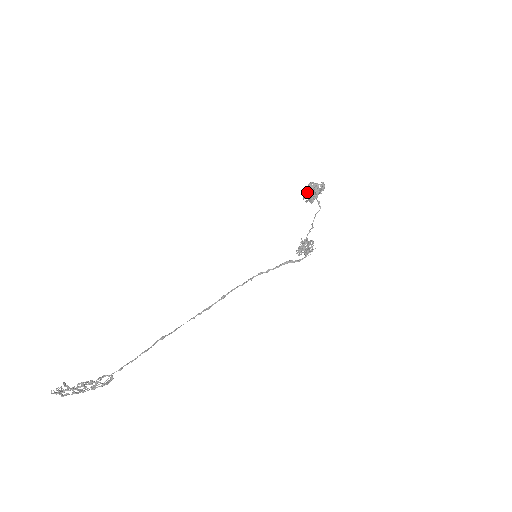
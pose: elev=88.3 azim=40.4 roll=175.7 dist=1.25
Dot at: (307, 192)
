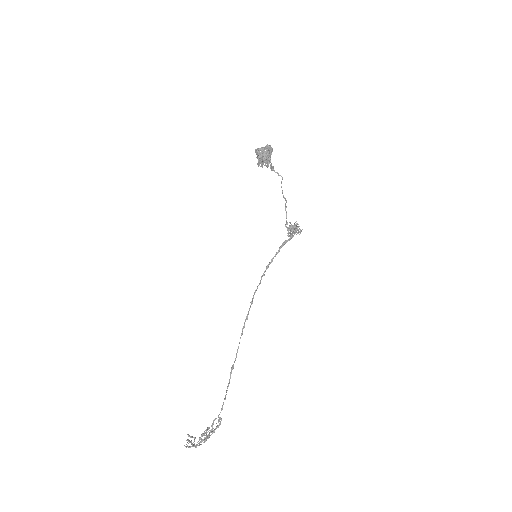
Dot at: (258, 160)
